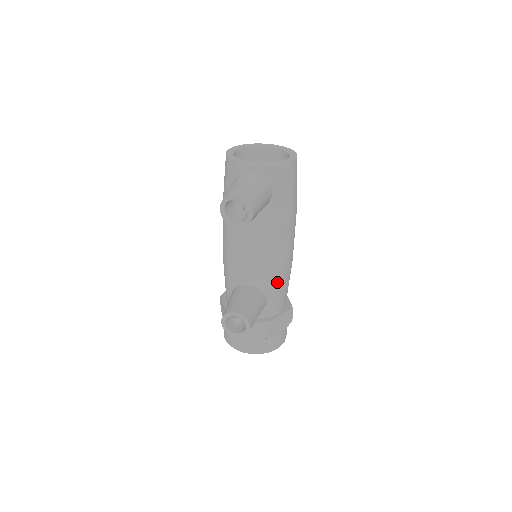
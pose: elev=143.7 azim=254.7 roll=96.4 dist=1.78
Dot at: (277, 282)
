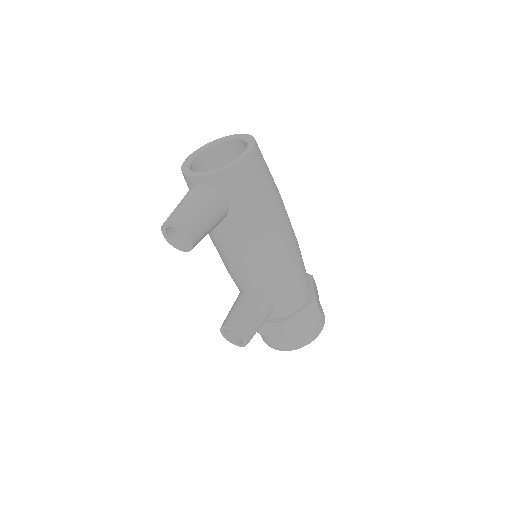
Dot at: (278, 283)
